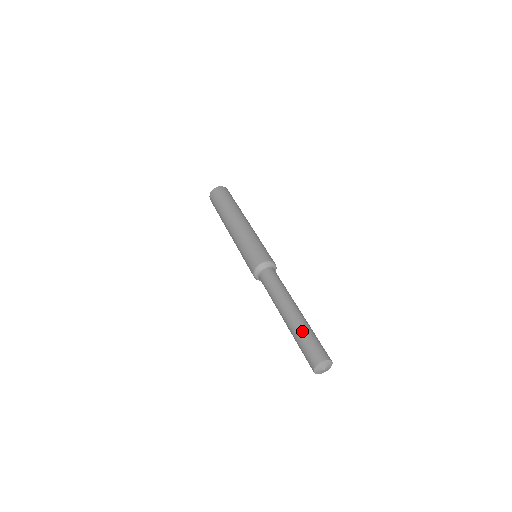
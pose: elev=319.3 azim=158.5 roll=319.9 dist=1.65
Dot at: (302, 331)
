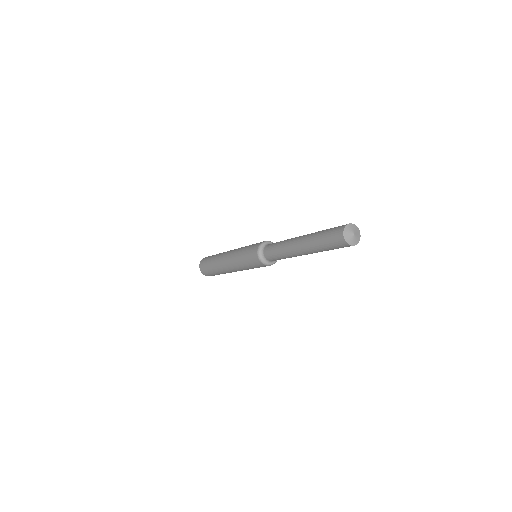
Dot at: occluded
